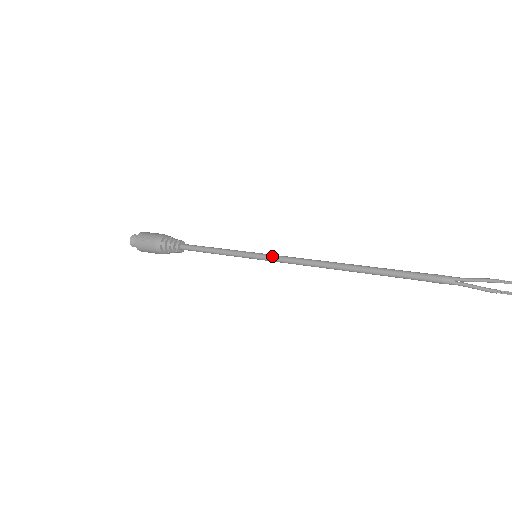
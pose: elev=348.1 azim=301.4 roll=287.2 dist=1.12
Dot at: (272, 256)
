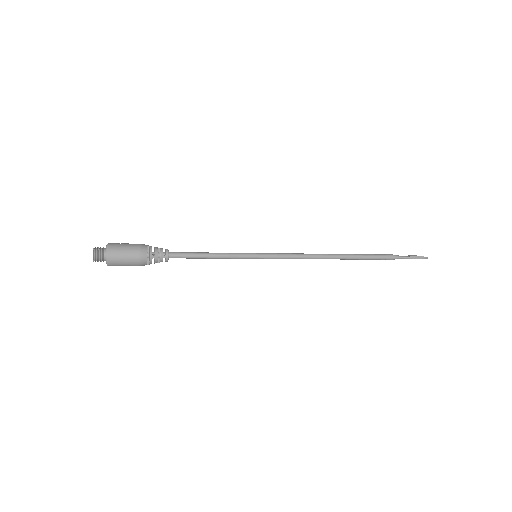
Dot at: (273, 253)
